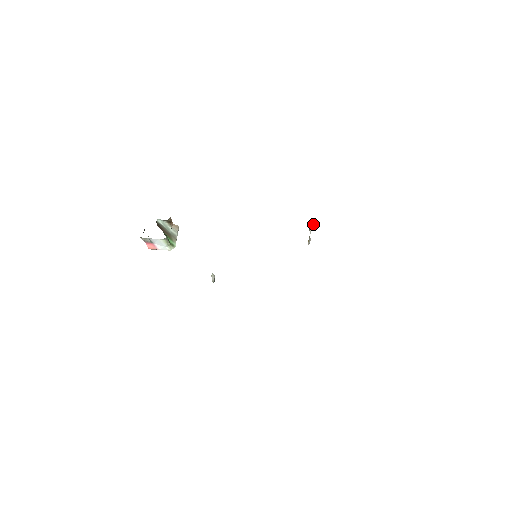
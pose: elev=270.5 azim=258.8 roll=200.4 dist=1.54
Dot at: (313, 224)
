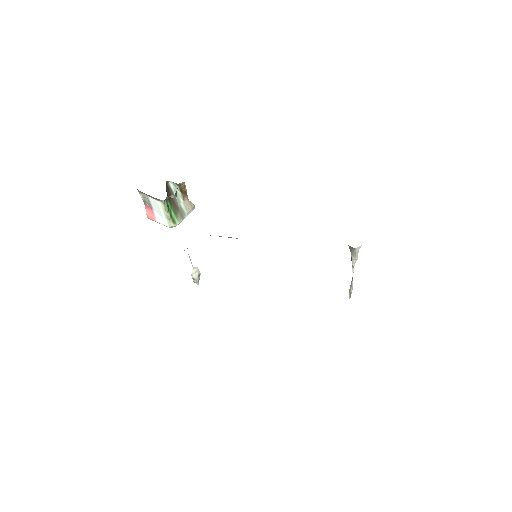
Dot at: (358, 250)
